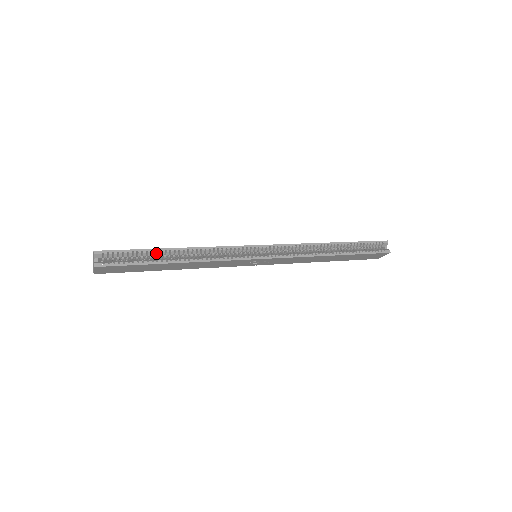
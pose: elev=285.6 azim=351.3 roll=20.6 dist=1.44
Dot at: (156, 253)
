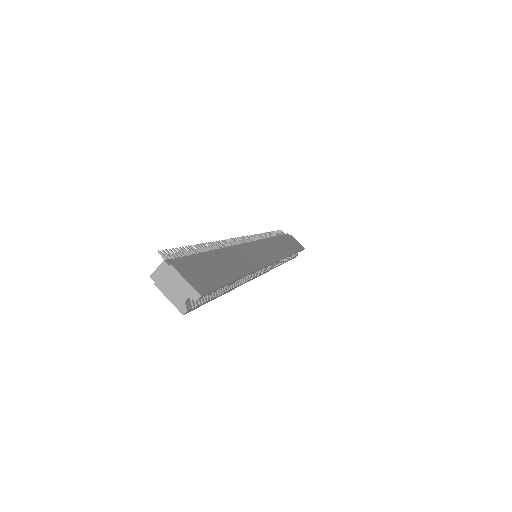
Dot at: occluded
